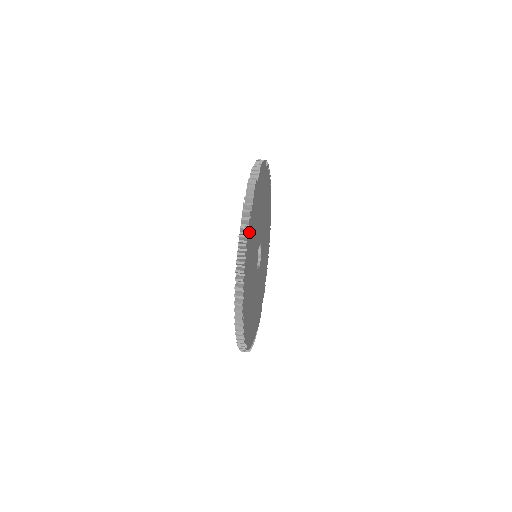
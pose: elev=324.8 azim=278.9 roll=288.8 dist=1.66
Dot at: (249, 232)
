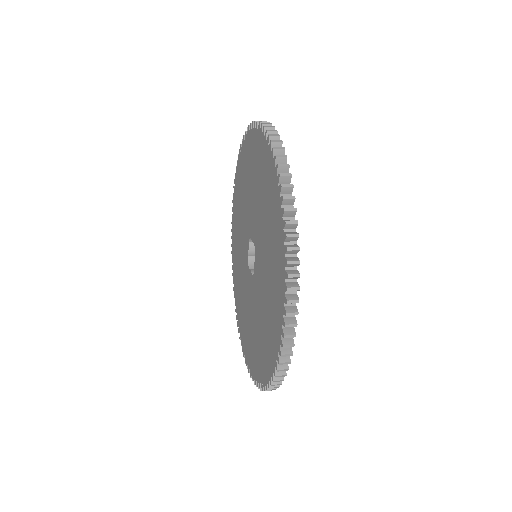
Dot at: occluded
